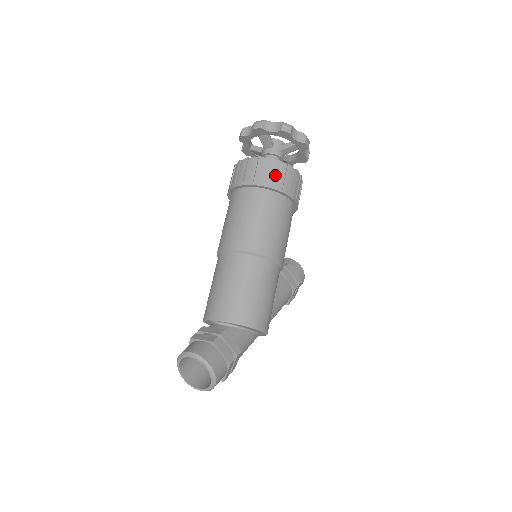
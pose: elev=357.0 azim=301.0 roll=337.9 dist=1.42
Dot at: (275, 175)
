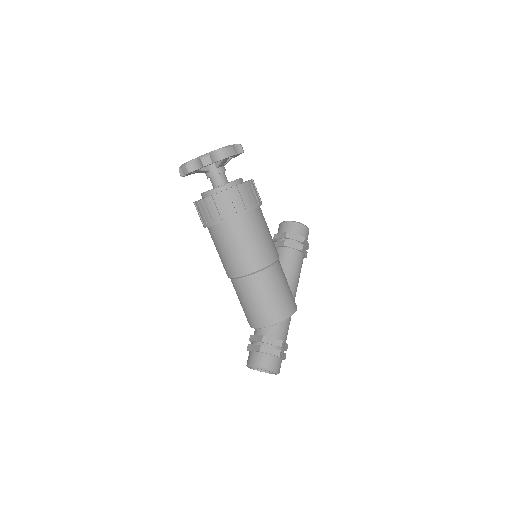
Dot at: (224, 207)
